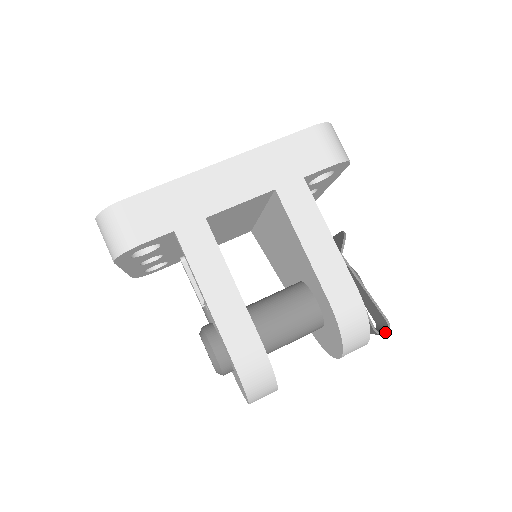
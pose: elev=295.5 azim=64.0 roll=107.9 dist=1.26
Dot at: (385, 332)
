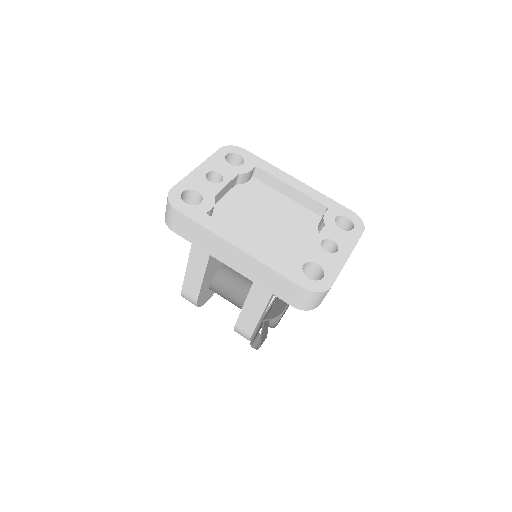
Dot at: (254, 348)
